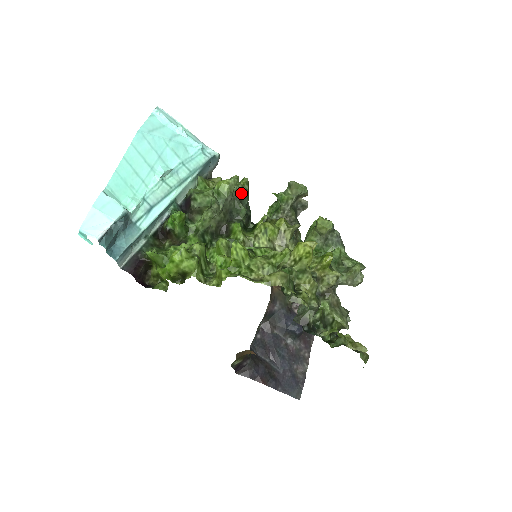
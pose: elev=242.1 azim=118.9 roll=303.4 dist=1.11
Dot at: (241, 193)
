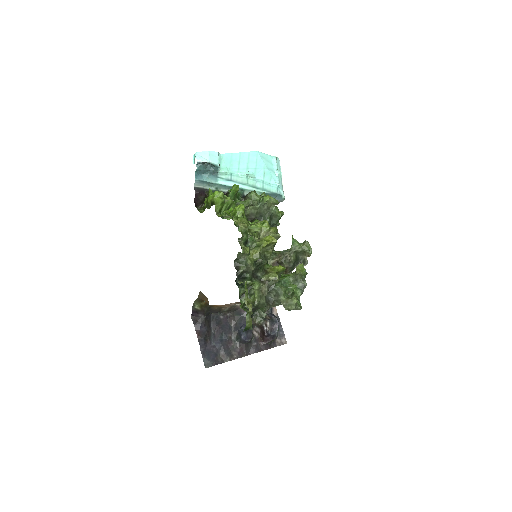
Dot at: (275, 214)
